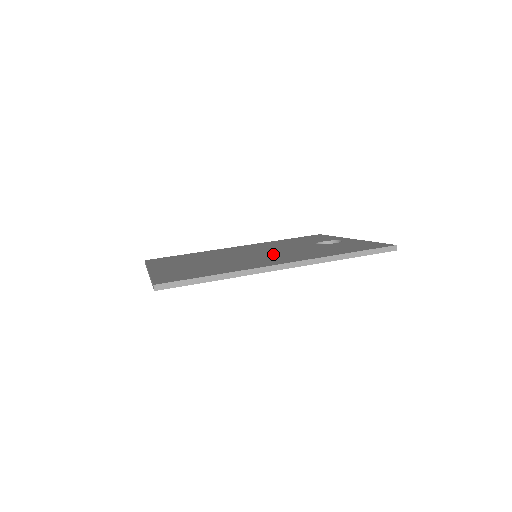
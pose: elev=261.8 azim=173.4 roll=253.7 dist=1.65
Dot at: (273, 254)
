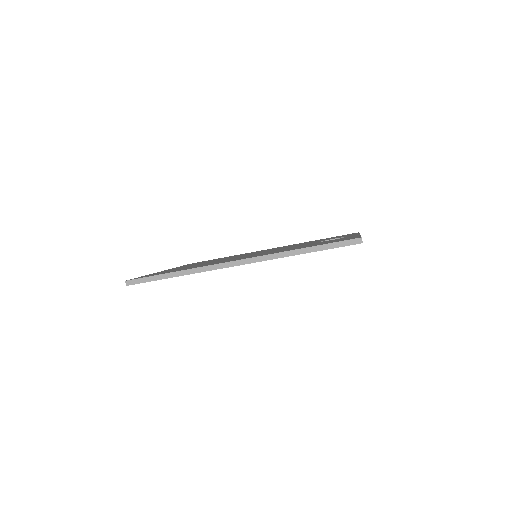
Dot at: (260, 253)
